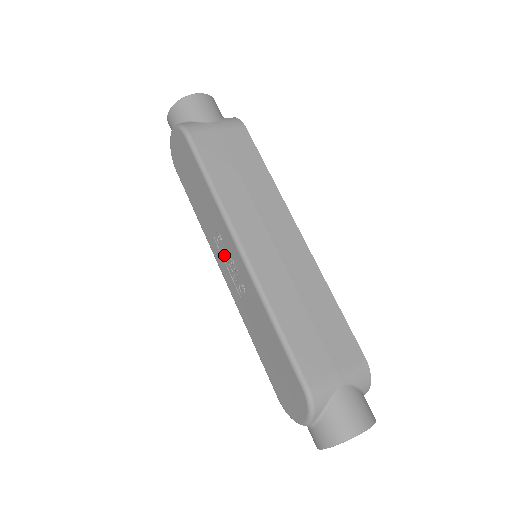
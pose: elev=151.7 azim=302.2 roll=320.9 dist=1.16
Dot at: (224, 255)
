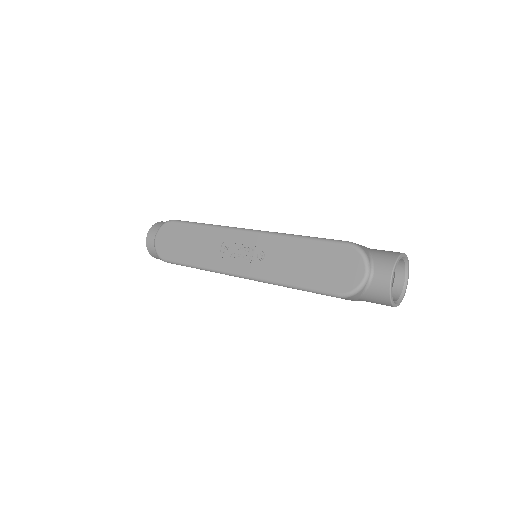
Dot at: (234, 255)
